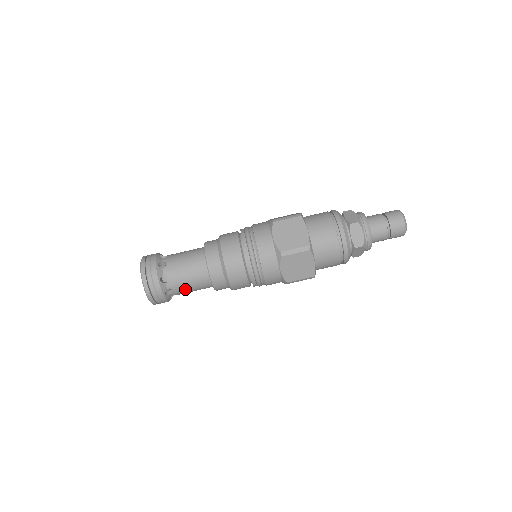
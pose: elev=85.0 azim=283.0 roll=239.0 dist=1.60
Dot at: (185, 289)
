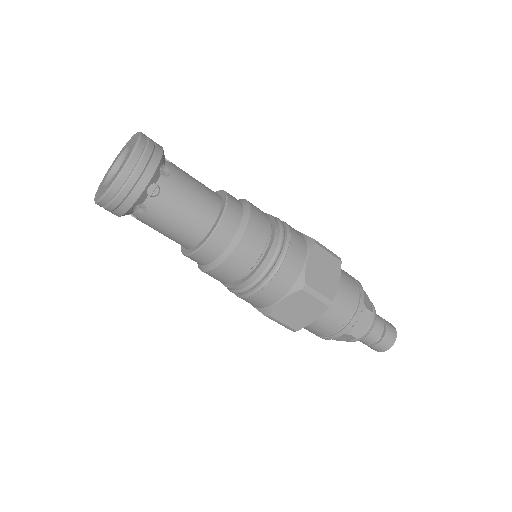
Dot at: (159, 223)
